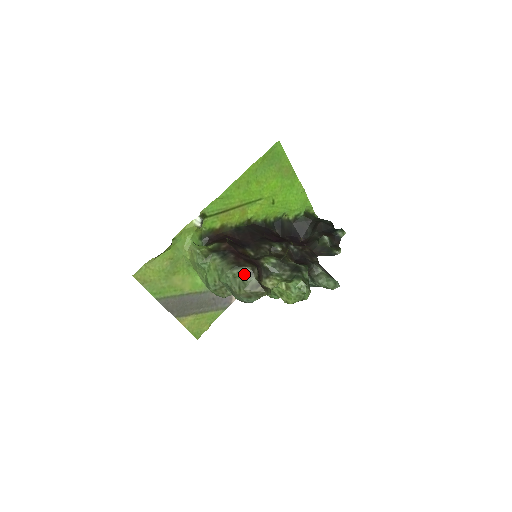
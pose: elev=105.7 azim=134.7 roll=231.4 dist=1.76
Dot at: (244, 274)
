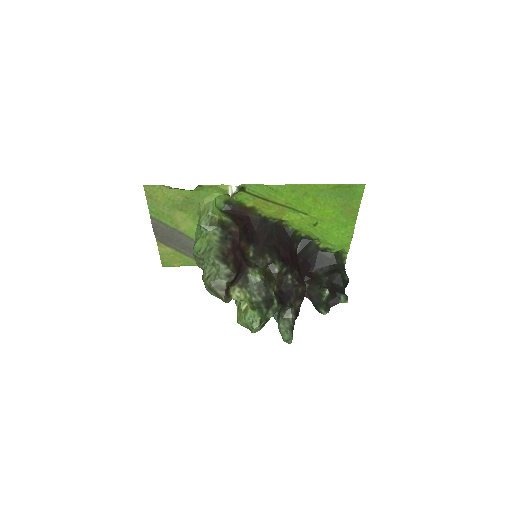
Dot at: (221, 271)
